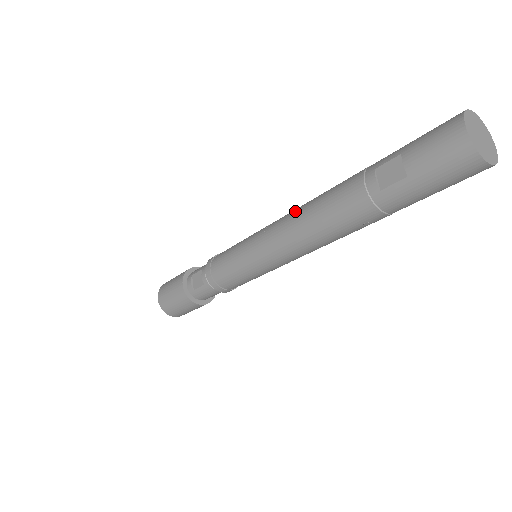
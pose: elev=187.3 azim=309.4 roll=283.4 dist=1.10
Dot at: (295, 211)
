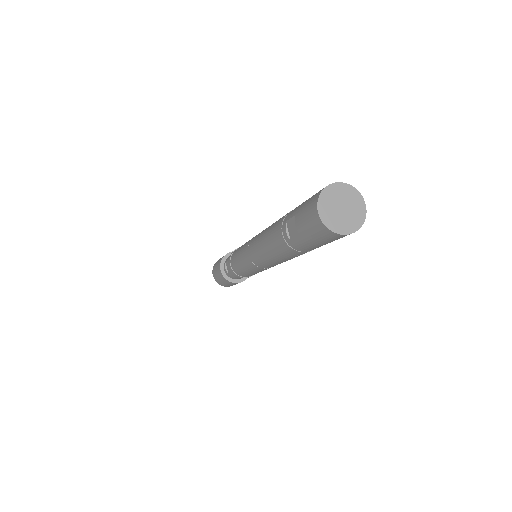
Dot at: (259, 235)
